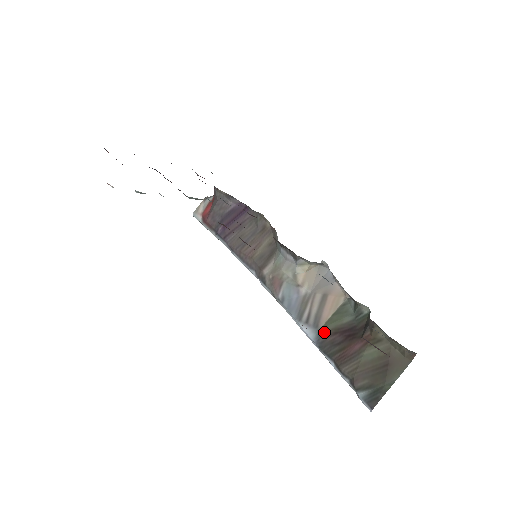
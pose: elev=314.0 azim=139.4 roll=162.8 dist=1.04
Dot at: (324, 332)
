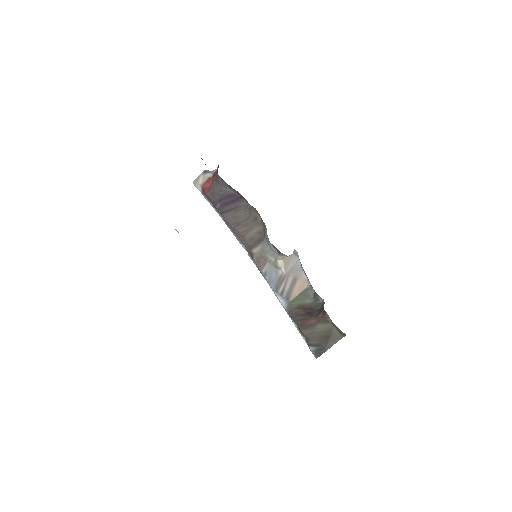
Dot at: (293, 305)
